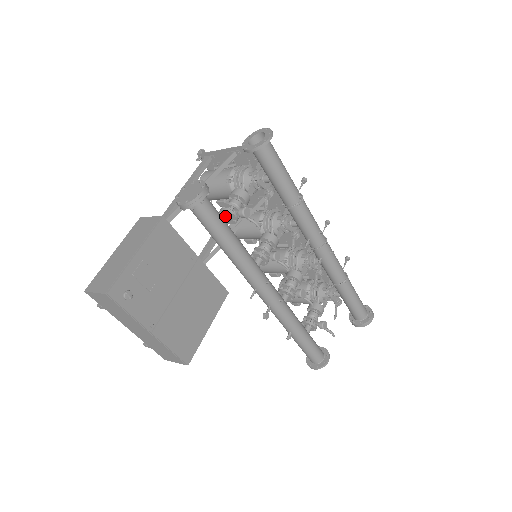
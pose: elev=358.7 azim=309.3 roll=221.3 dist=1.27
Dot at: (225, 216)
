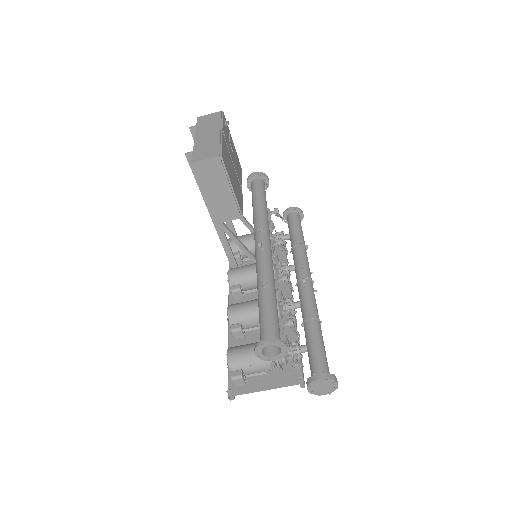
Dot at: occluded
